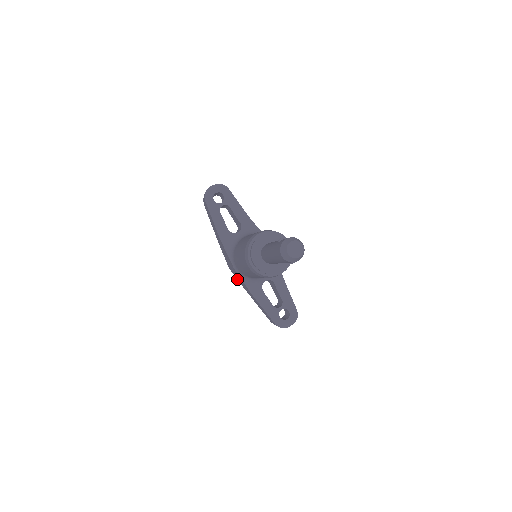
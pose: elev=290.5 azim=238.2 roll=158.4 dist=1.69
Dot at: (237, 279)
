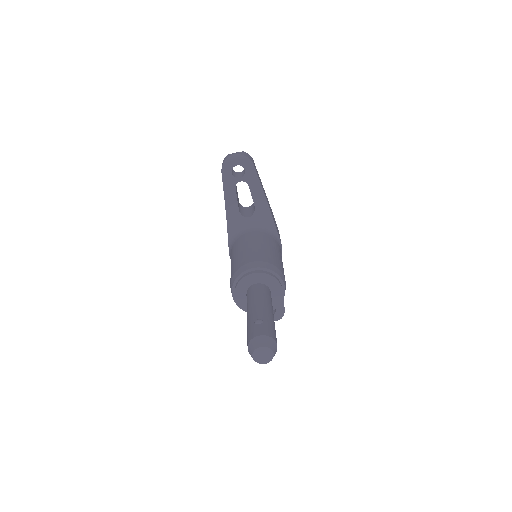
Dot at: occluded
